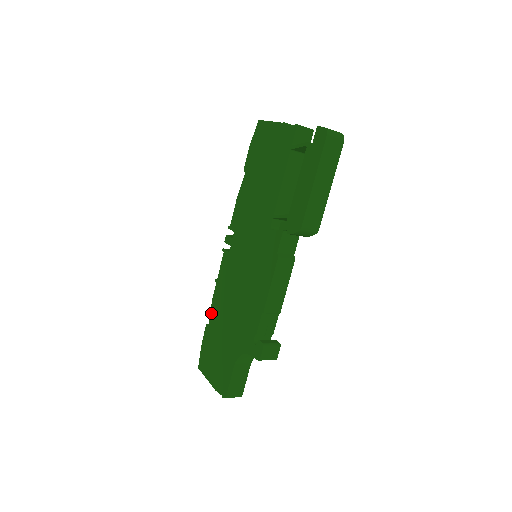
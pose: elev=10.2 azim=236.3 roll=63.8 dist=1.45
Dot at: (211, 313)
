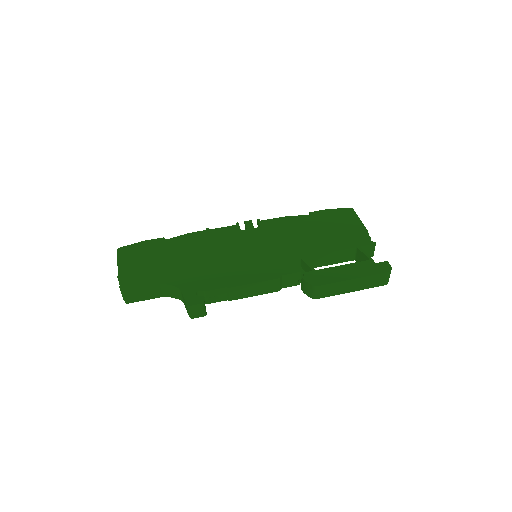
Dot at: (178, 237)
